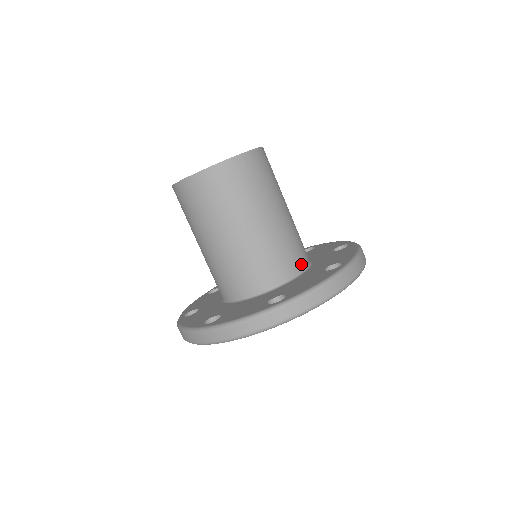
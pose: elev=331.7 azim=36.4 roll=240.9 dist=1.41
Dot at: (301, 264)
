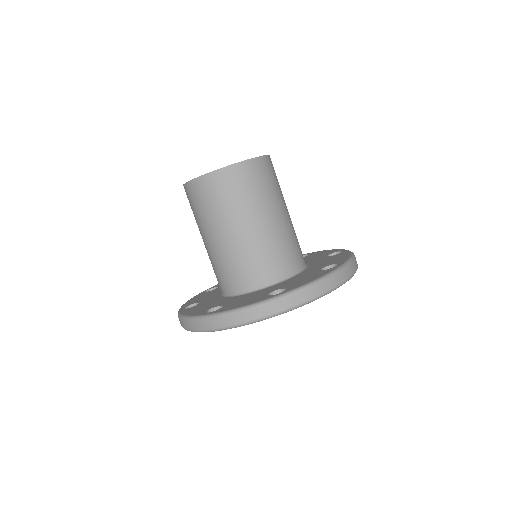
Dot at: (299, 264)
